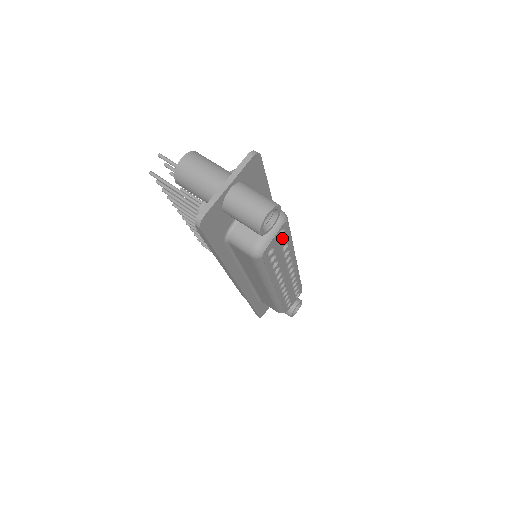
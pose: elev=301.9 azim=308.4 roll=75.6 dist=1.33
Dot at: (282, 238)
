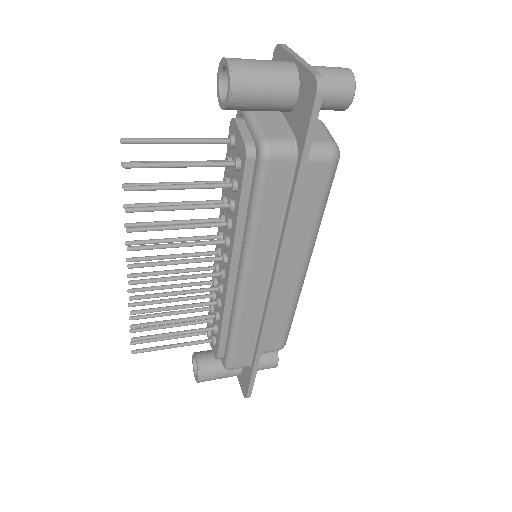
Dot at: occluded
